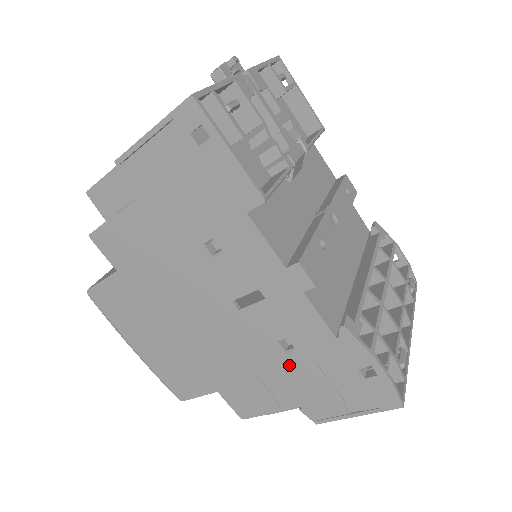
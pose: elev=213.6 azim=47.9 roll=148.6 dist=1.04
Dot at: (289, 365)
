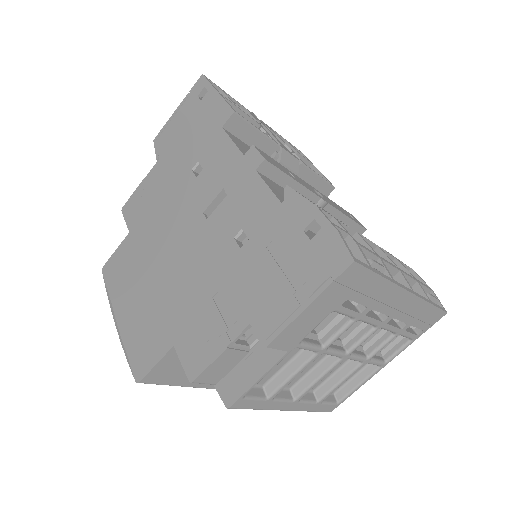
Dot at: (242, 263)
